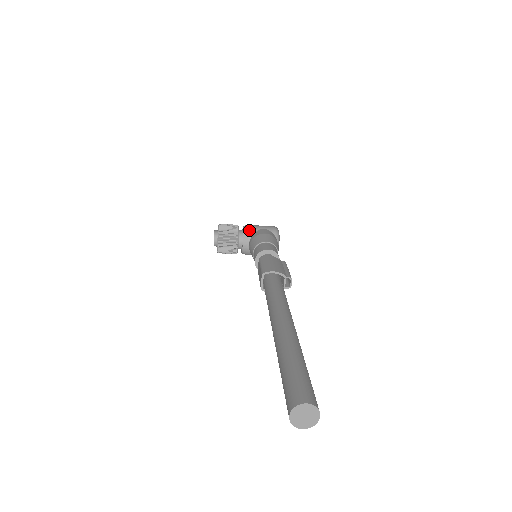
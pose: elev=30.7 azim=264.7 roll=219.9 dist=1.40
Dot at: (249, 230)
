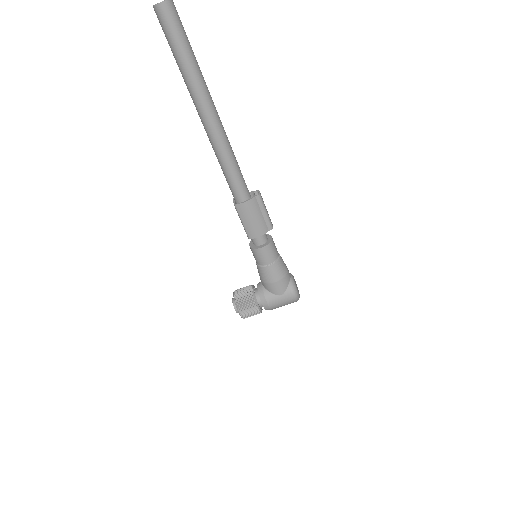
Dot at: occluded
